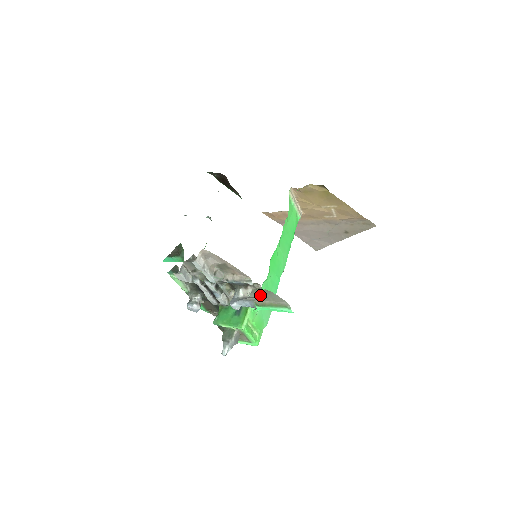
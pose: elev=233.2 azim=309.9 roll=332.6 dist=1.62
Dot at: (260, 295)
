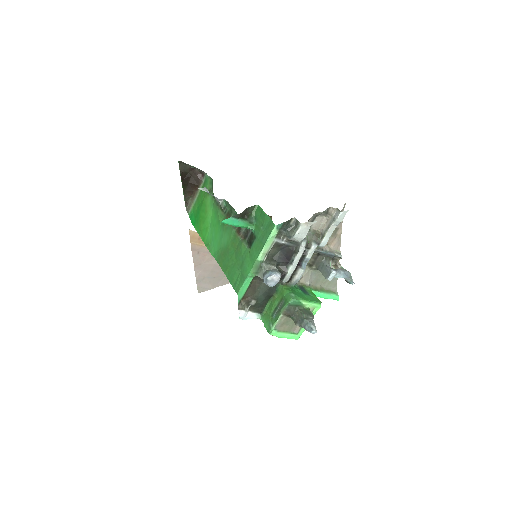
Dot at: (323, 277)
